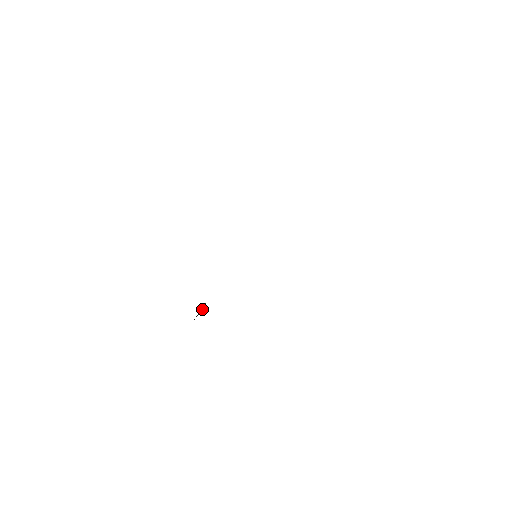
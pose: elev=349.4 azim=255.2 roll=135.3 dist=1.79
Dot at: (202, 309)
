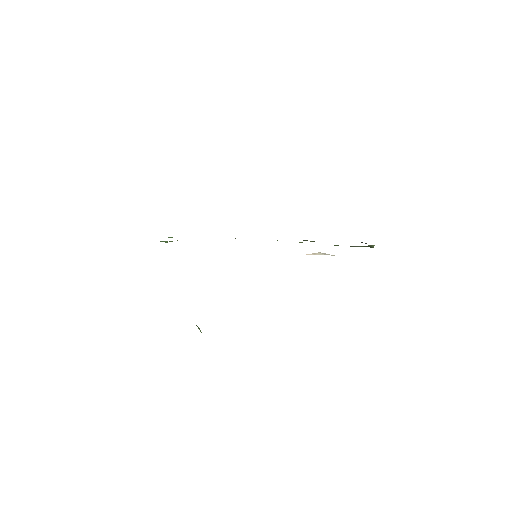
Dot at: occluded
